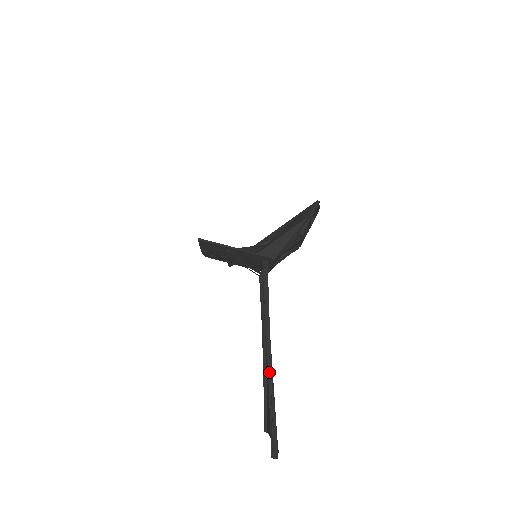
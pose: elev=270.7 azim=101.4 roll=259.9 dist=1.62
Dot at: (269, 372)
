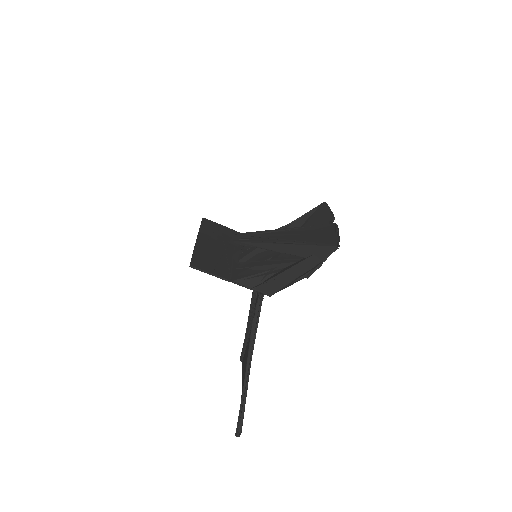
Dot at: (245, 381)
